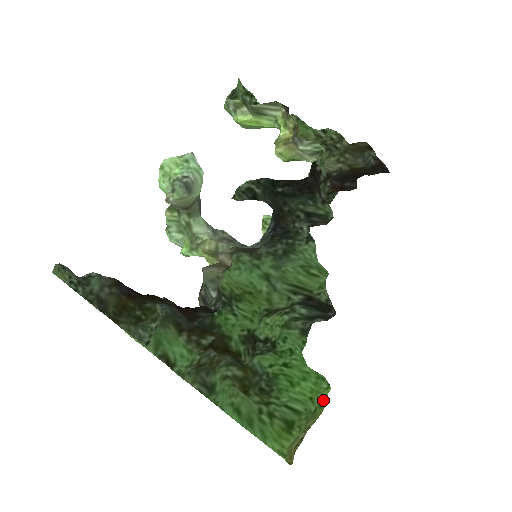
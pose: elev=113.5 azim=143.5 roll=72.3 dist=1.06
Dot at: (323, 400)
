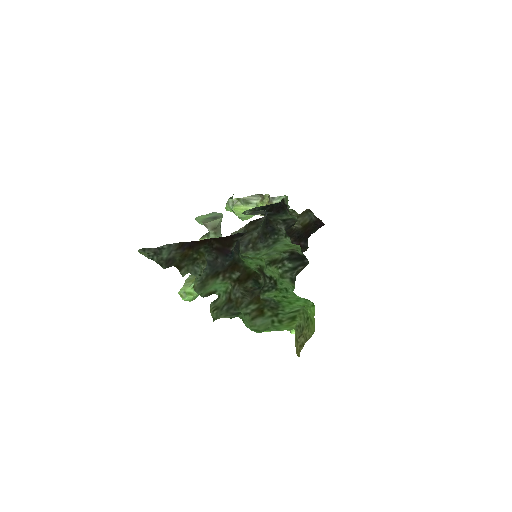
Dot at: (312, 316)
